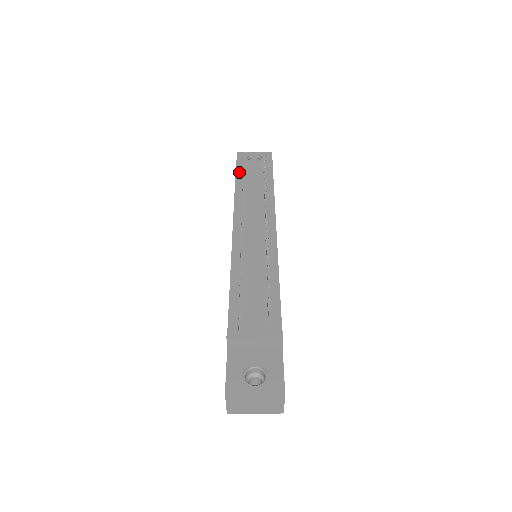
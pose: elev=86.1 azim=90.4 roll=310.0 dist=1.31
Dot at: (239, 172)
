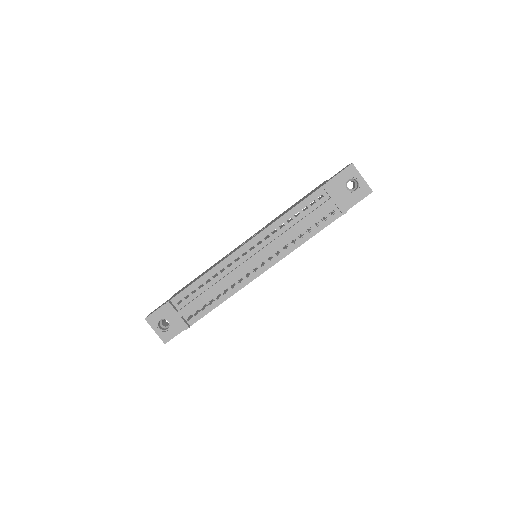
Dot at: (317, 194)
